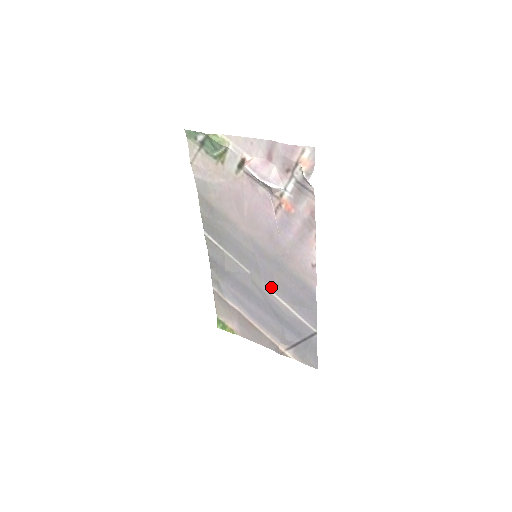
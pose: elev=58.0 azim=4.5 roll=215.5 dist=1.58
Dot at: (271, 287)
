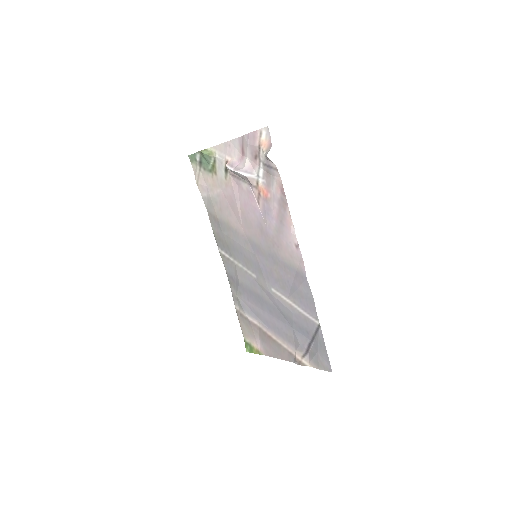
Dot at: (274, 286)
